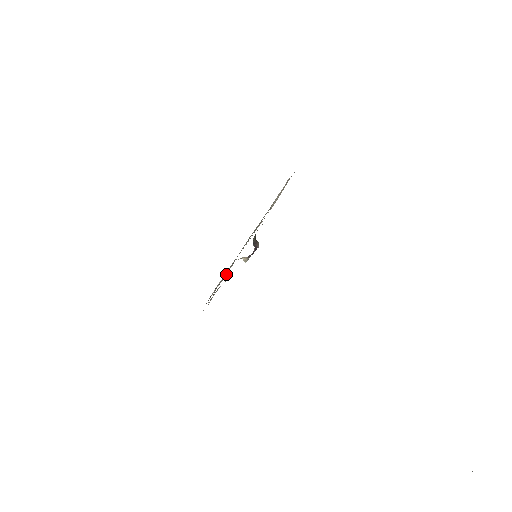
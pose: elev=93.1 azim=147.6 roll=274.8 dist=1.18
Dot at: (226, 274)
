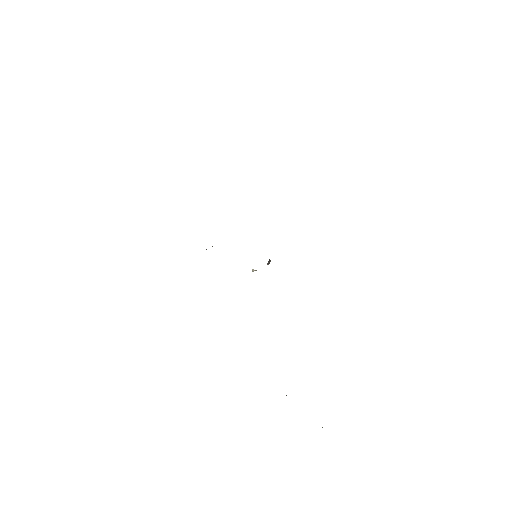
Dot at: occluded
